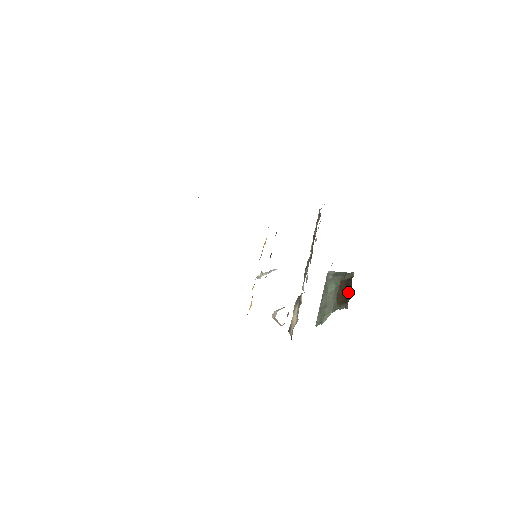
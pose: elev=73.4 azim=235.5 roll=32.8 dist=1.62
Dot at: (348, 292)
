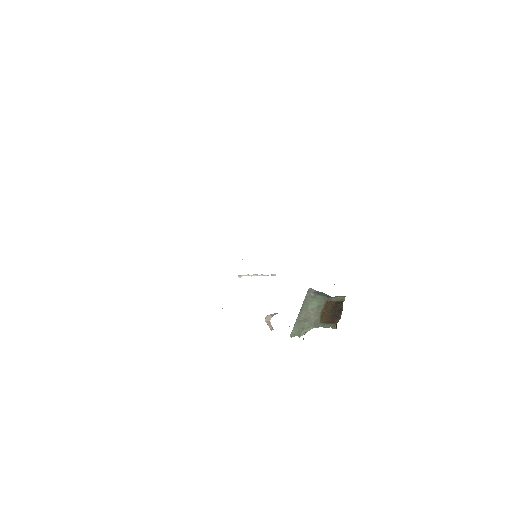
Dot at: (337, 313)
